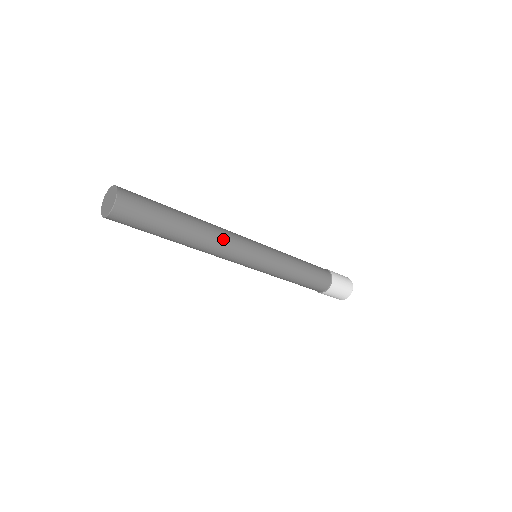
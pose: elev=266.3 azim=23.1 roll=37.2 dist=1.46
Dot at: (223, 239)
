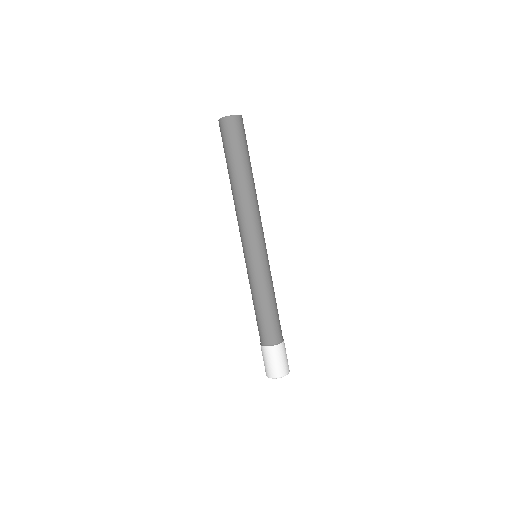
Dot at: (252, 210)
